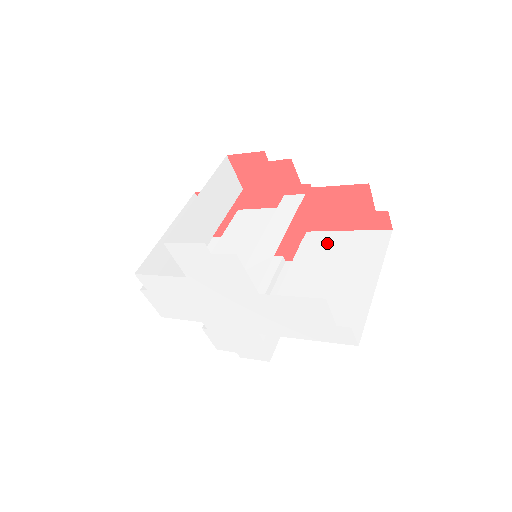
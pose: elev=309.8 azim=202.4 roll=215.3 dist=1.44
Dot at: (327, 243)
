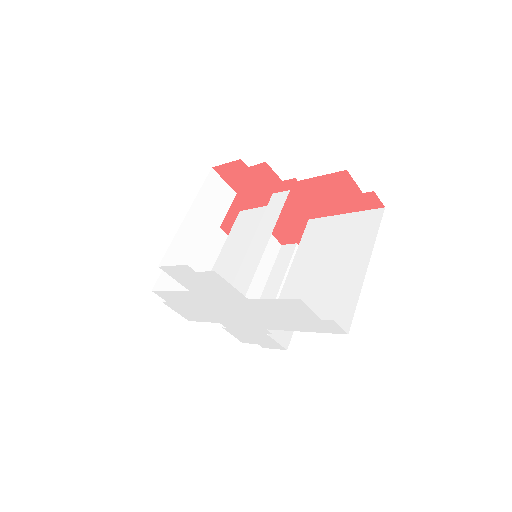
Dot at: (326, 230)
